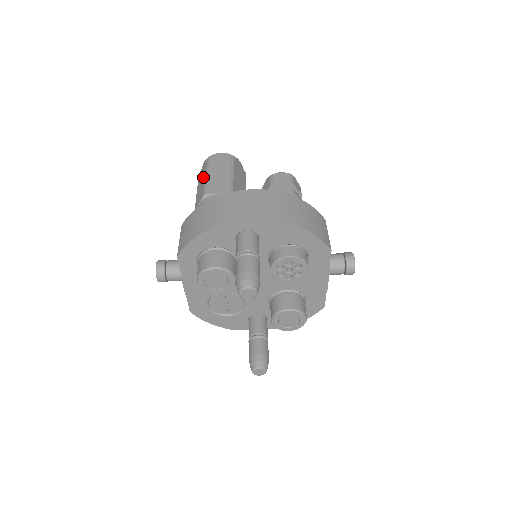
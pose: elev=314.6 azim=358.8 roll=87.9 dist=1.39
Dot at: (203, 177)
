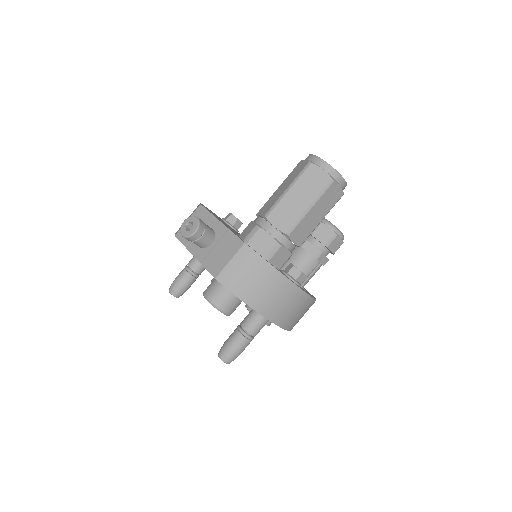
Dot at: (308, 197)
